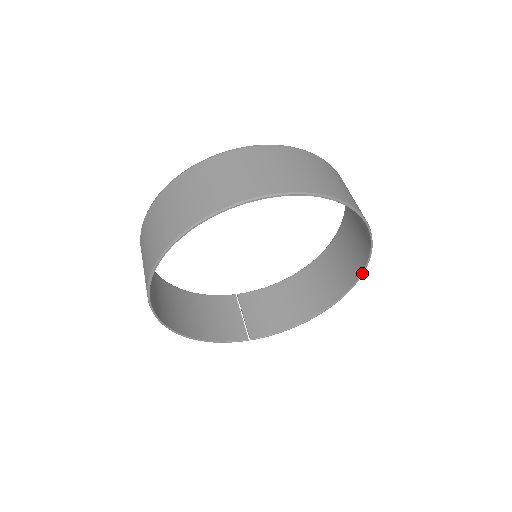
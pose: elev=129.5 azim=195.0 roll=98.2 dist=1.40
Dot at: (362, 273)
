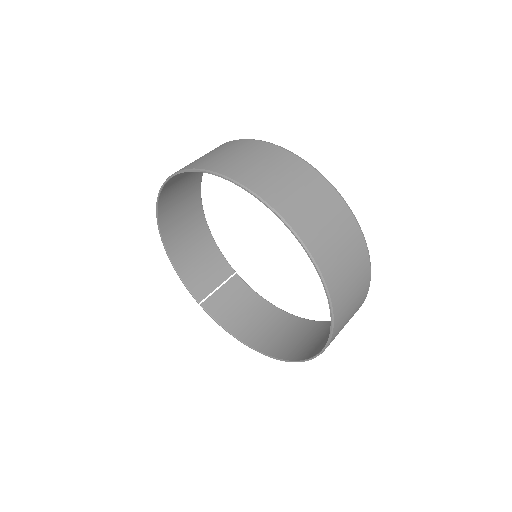
Dot at: (304, 360)
